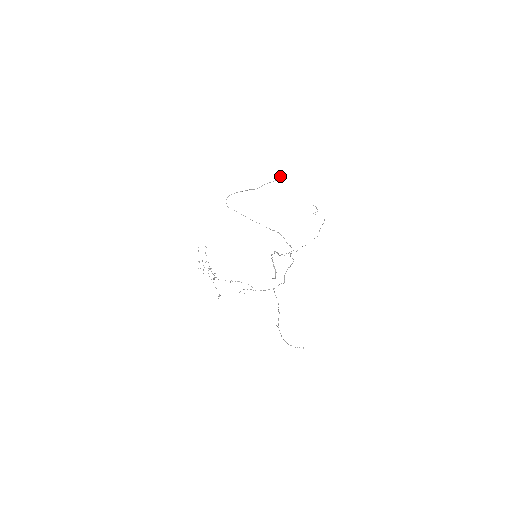
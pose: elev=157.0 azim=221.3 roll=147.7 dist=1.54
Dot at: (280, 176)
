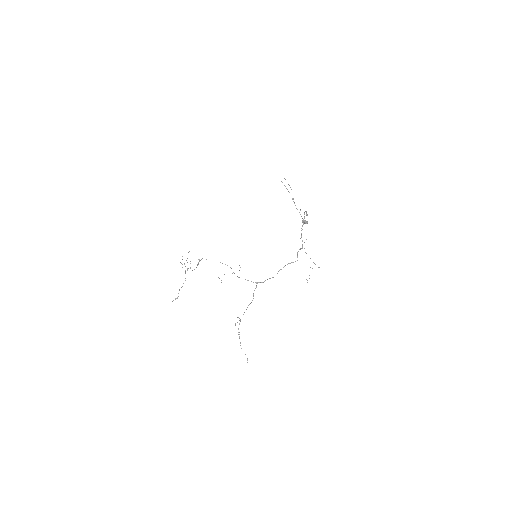
Dot at: (307, 221)
